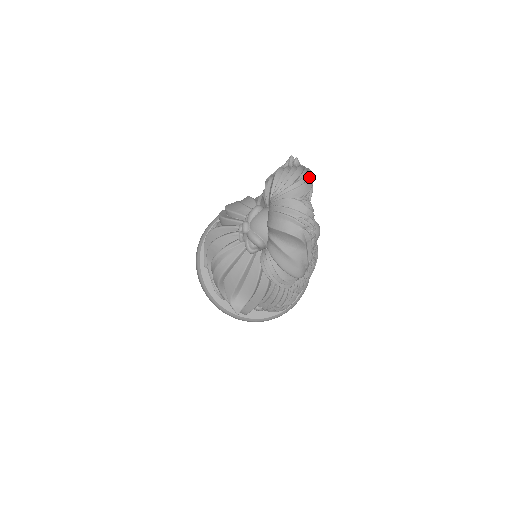
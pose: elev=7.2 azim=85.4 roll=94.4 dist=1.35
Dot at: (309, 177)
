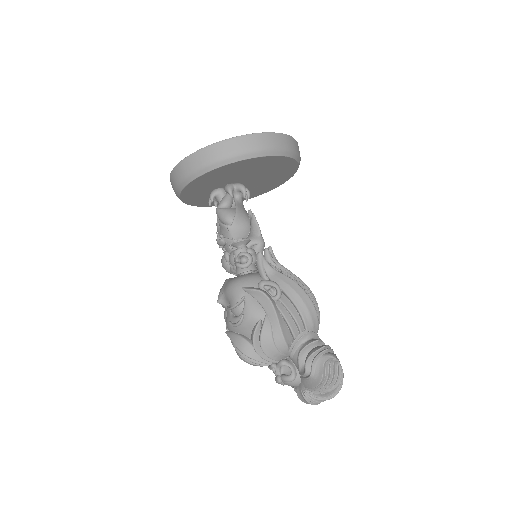
Dot at: occluded
